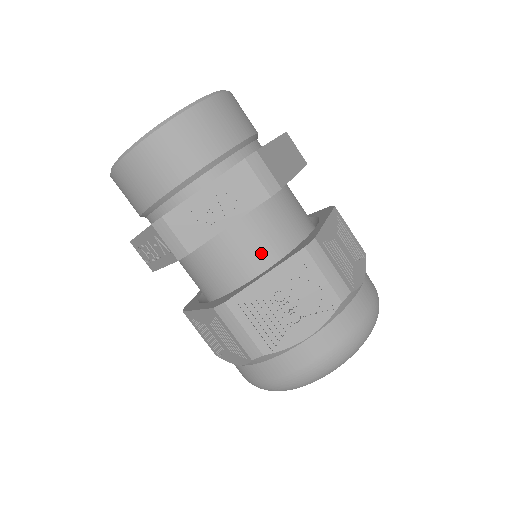
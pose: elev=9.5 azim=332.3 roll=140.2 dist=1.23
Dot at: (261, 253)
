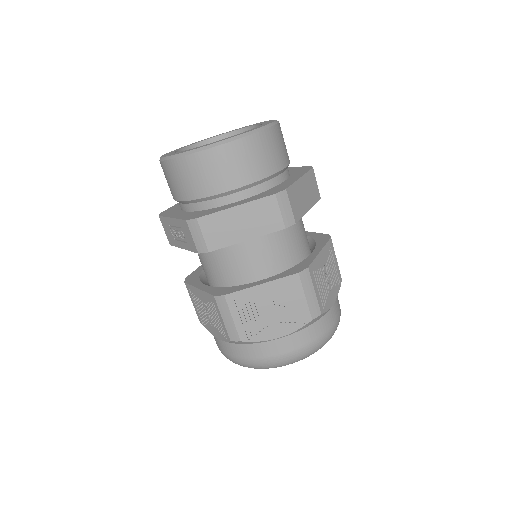
Dot at: (211, 272)
